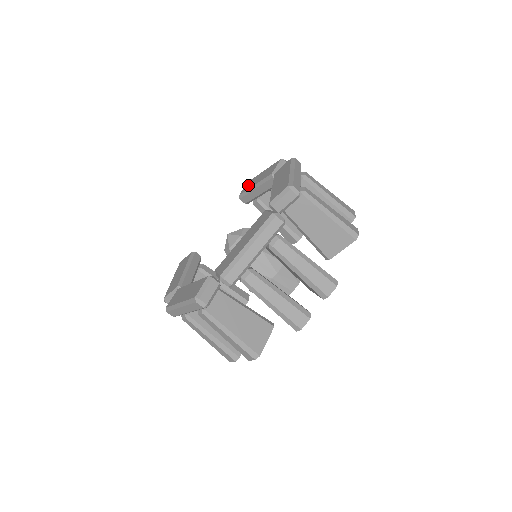
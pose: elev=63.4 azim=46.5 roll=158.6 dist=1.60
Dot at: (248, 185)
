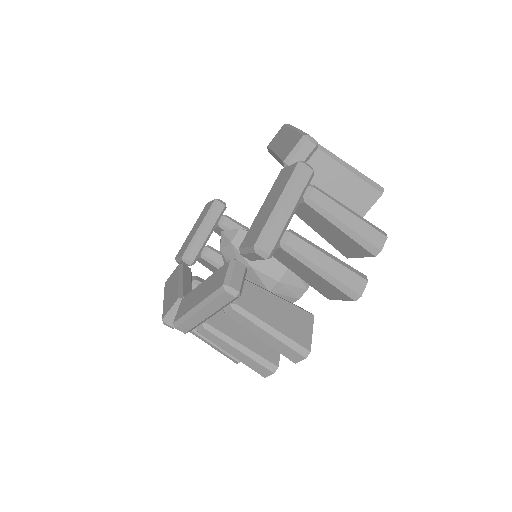
Dot at: (277, 138)
